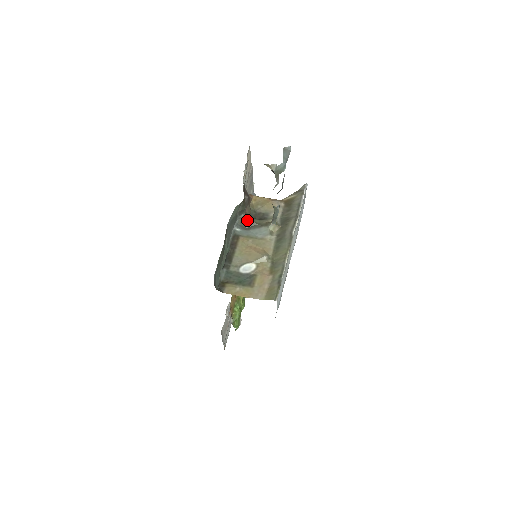
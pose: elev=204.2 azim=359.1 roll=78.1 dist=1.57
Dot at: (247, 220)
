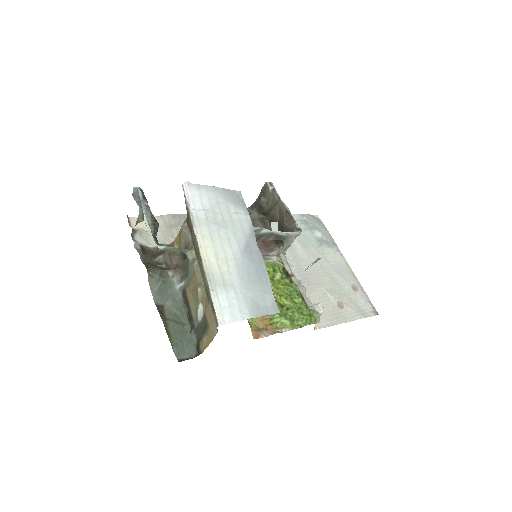
Dot at: (180, 269)
